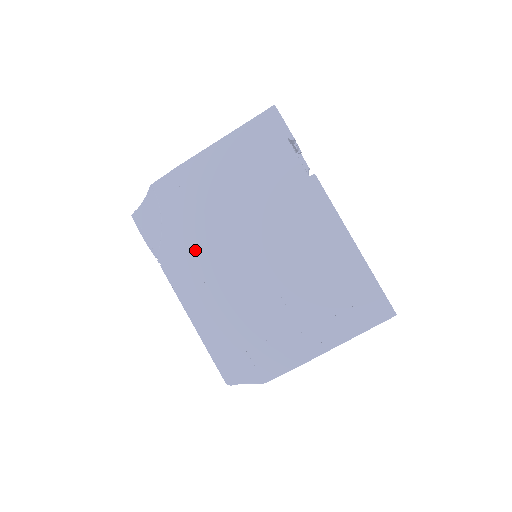
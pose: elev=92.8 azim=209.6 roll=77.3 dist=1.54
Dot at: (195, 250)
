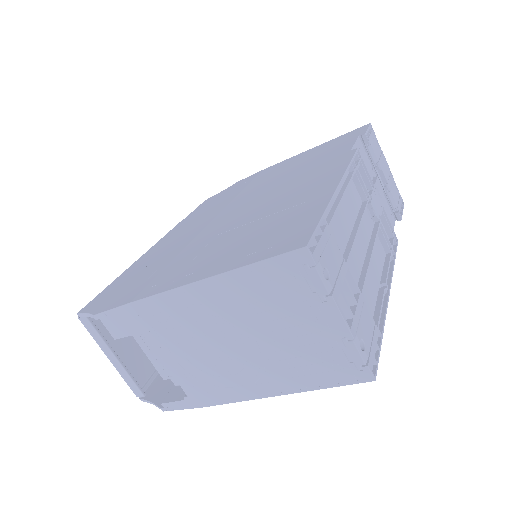
Dot at: (207, 212)
